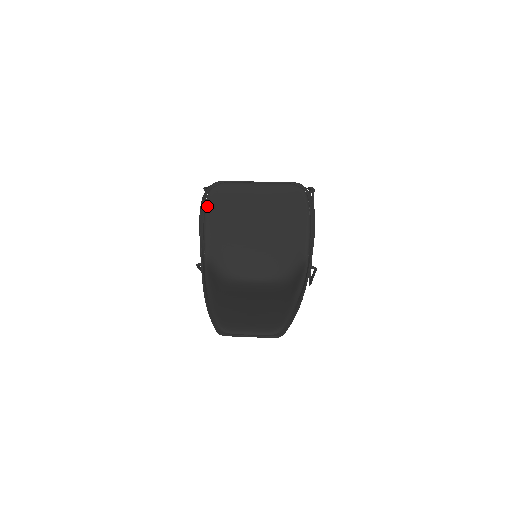
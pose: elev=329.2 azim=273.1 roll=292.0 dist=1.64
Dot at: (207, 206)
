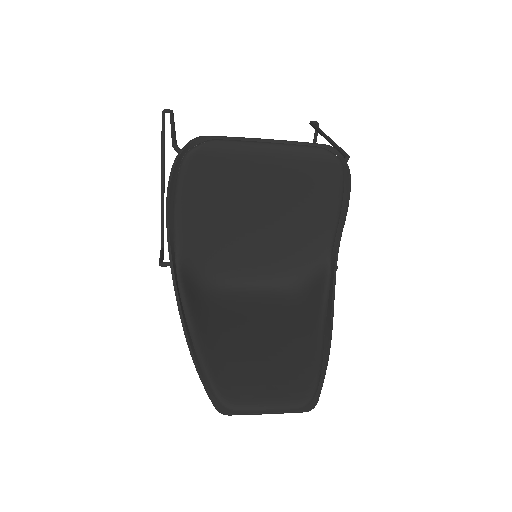
Dot at: (181, 179)
